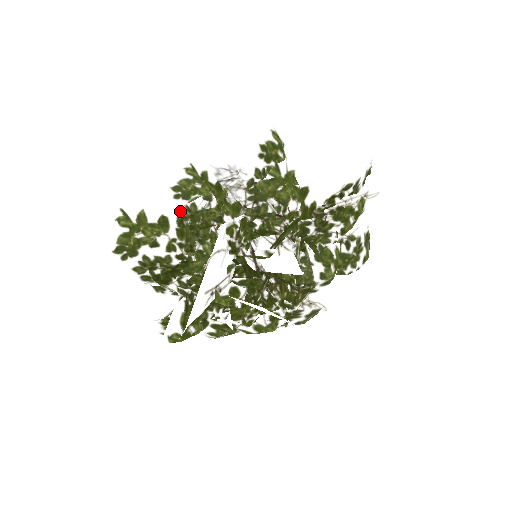
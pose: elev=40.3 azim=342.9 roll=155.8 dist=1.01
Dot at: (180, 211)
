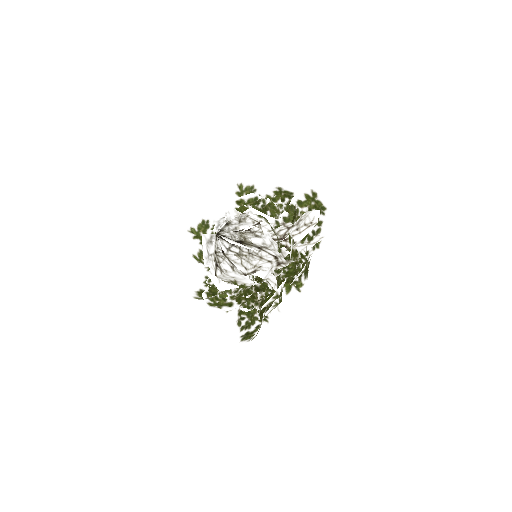
Dot at: (266, 312)
